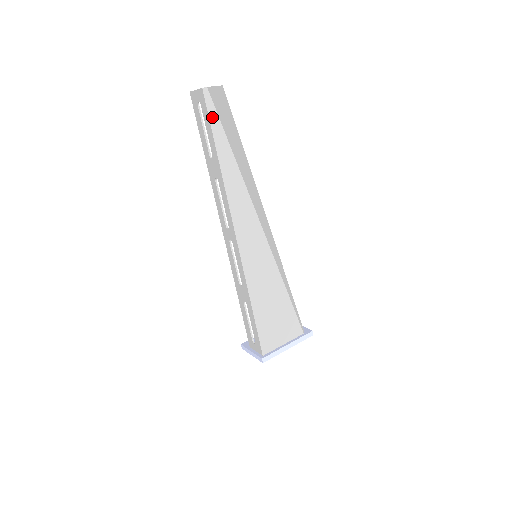
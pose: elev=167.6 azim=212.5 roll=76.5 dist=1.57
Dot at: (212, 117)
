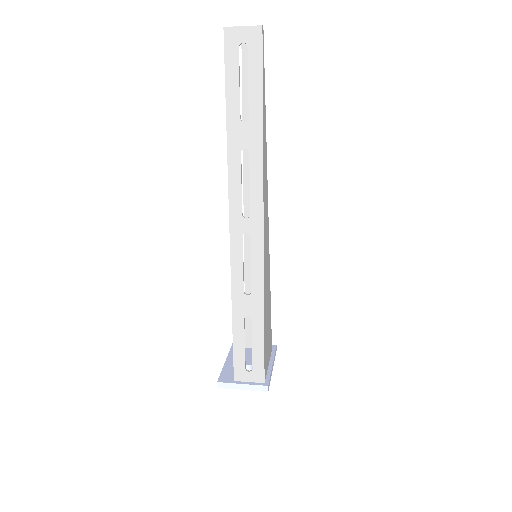
Dot at: (263, 67)
